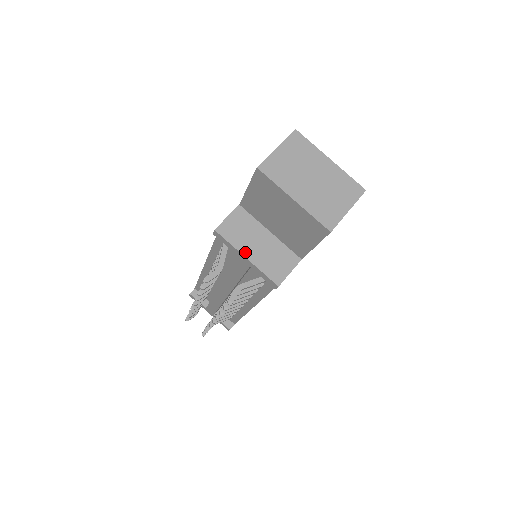
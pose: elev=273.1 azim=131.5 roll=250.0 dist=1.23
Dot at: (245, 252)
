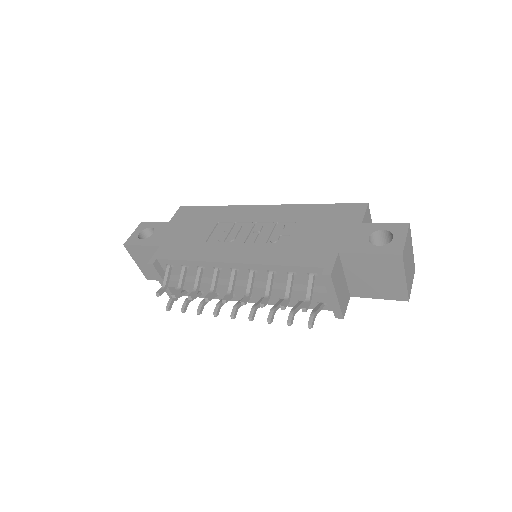
Dot at: (337, 293)
